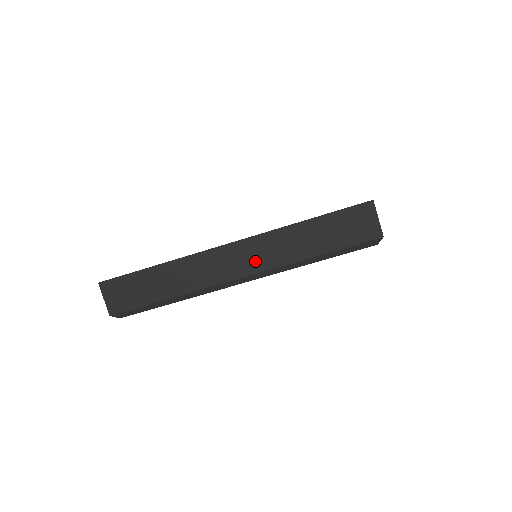
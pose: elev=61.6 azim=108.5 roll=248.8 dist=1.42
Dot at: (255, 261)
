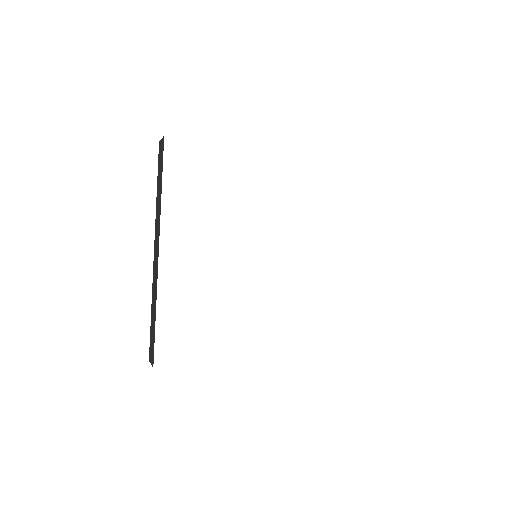
Dot at: occluded
